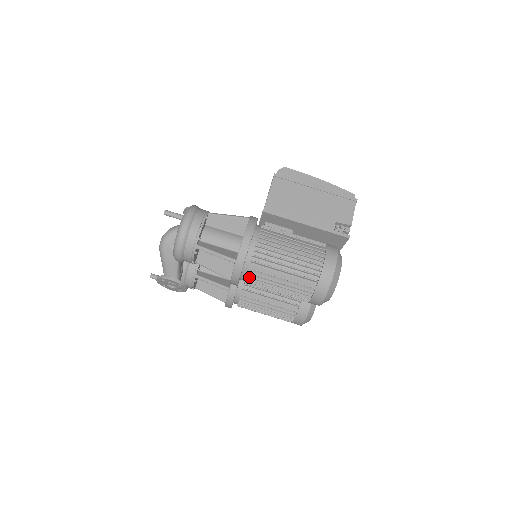
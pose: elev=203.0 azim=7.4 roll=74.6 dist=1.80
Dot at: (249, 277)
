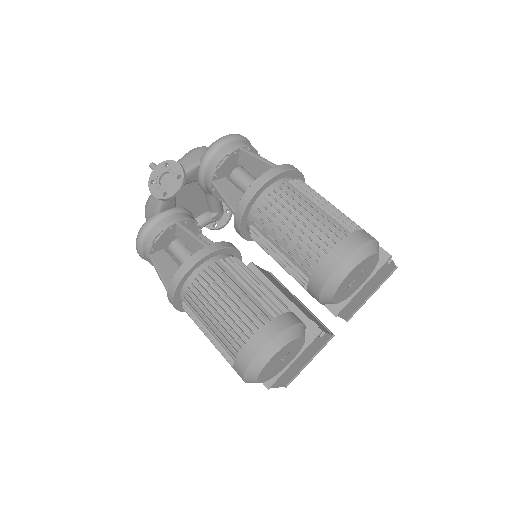
Dot at: (276, 191)
